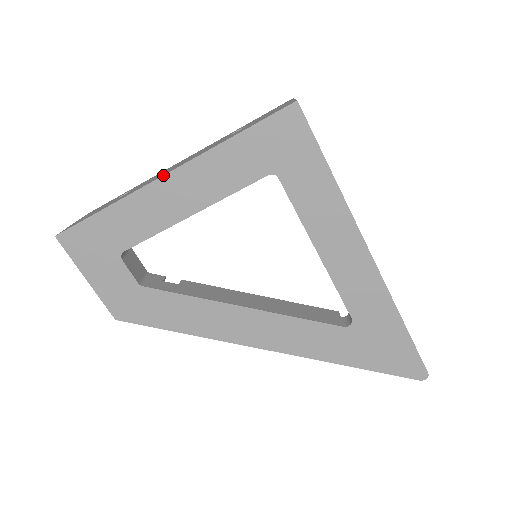
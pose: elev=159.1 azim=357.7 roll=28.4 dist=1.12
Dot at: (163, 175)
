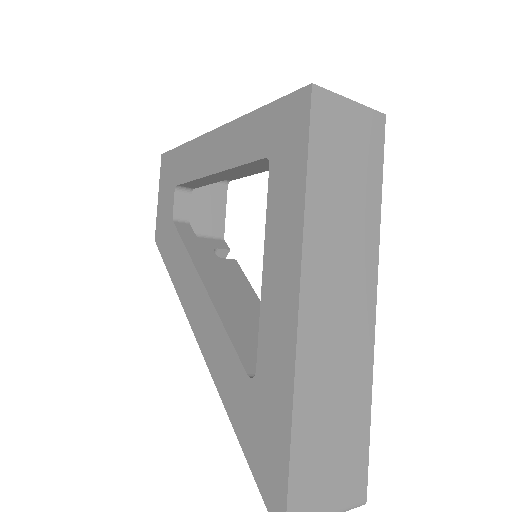
Dot at: (215, 129)
